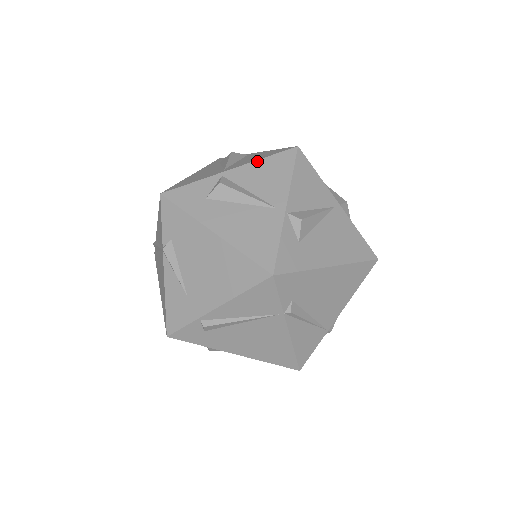
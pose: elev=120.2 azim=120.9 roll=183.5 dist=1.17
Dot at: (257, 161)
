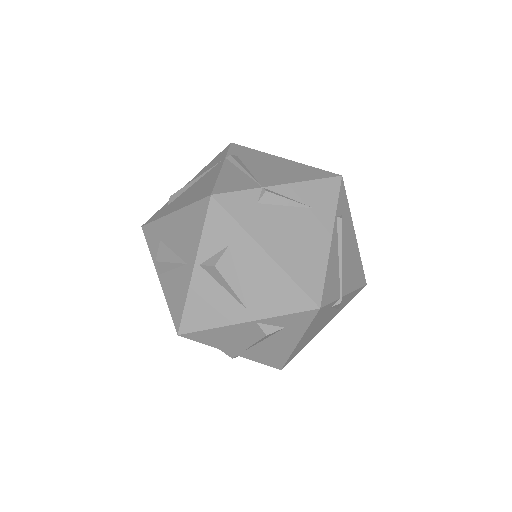
Dot at: occluded
